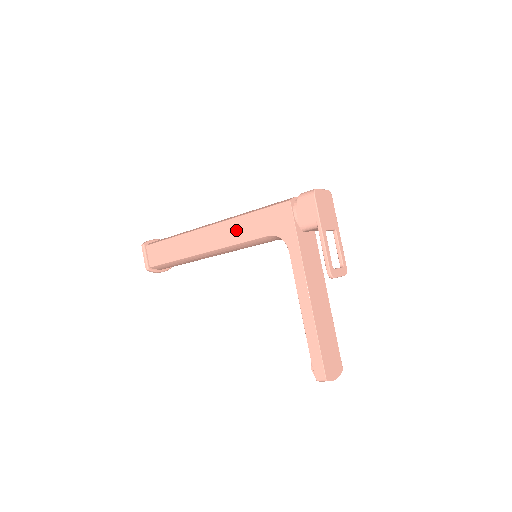
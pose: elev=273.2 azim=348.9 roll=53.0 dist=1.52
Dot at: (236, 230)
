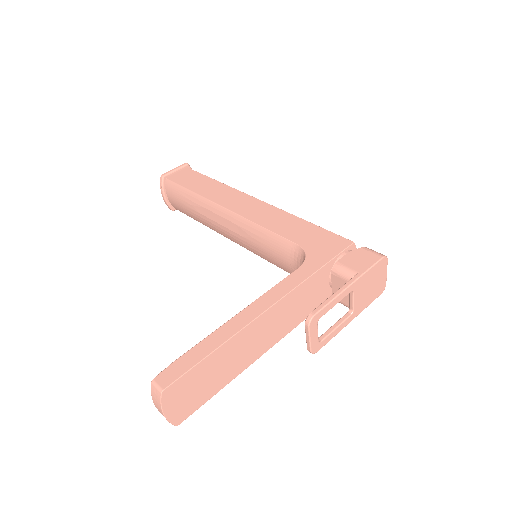
Dot at: (275, 218)
